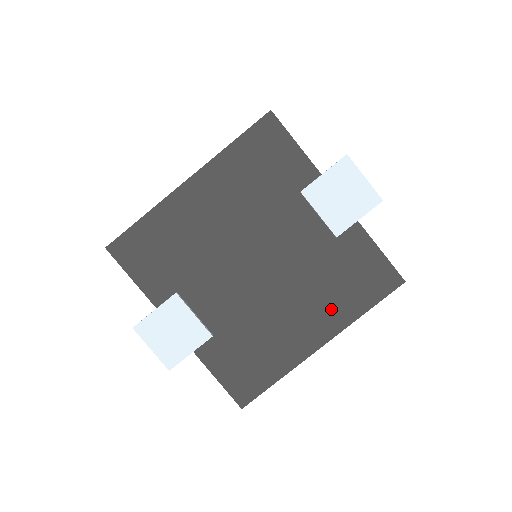
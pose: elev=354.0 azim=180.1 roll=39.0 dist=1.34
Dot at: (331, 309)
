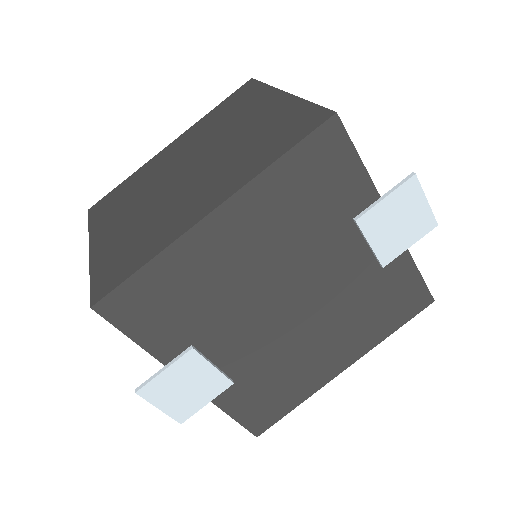
Dot at: (360, 336)
